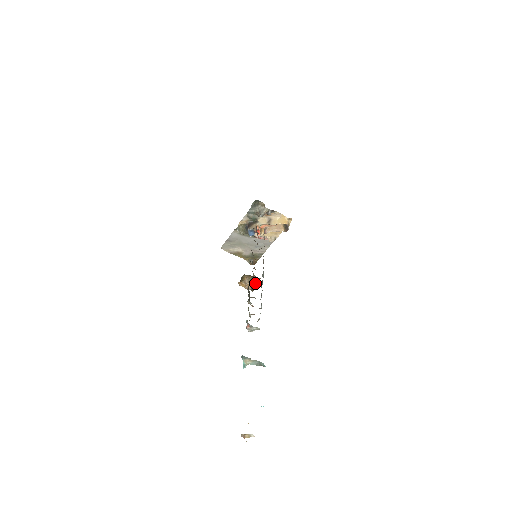
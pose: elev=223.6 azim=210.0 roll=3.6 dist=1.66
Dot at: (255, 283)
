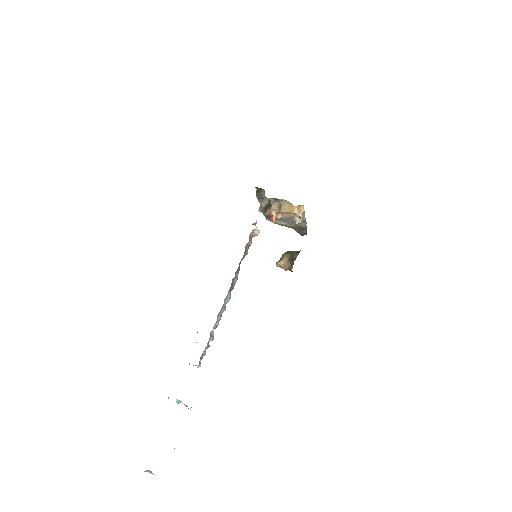
Dot at: (291, 265)
